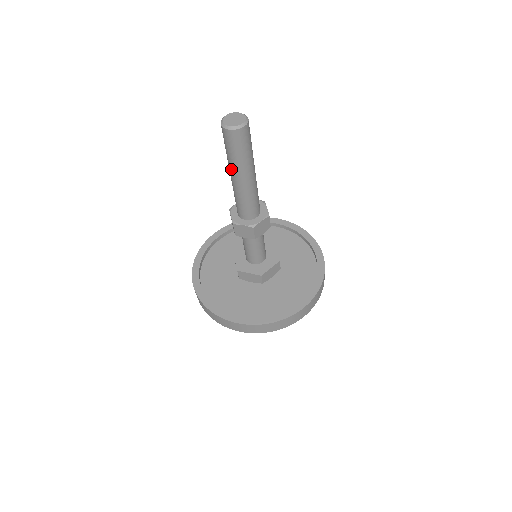
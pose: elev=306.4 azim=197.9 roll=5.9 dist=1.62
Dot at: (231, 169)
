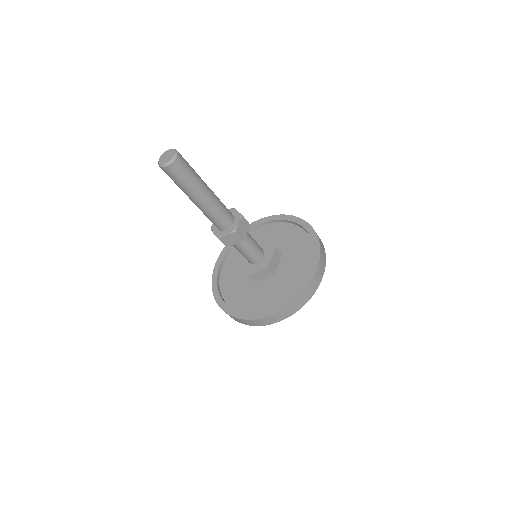
Dot at: occluded
